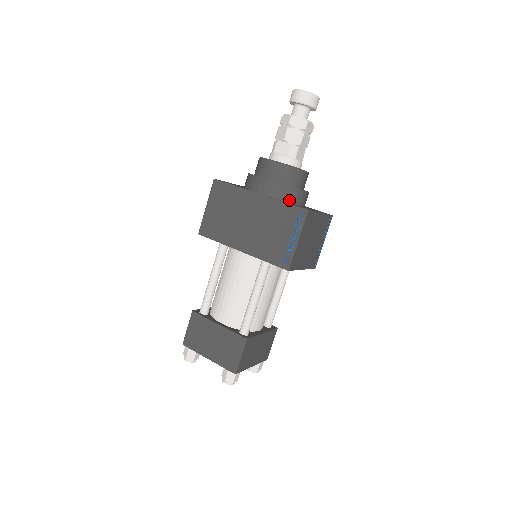
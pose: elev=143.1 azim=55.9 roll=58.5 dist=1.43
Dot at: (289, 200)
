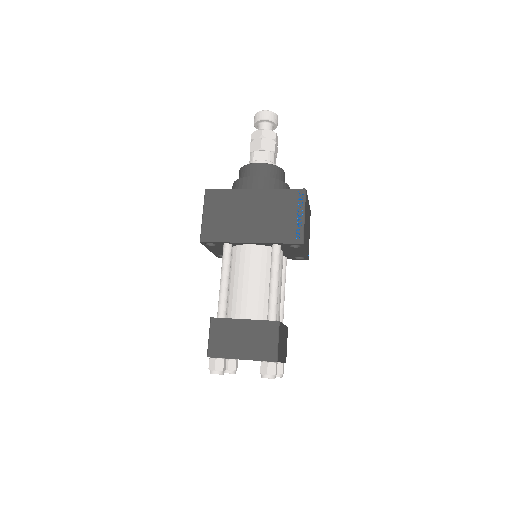
Dot at: occluded
